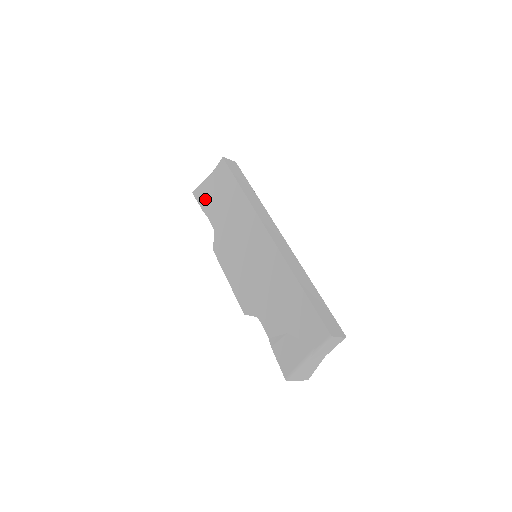
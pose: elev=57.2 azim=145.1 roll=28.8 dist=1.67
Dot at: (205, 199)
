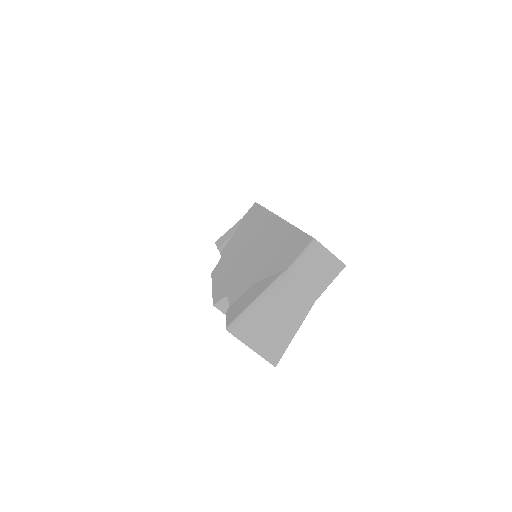
Dot at: (225, 239)
